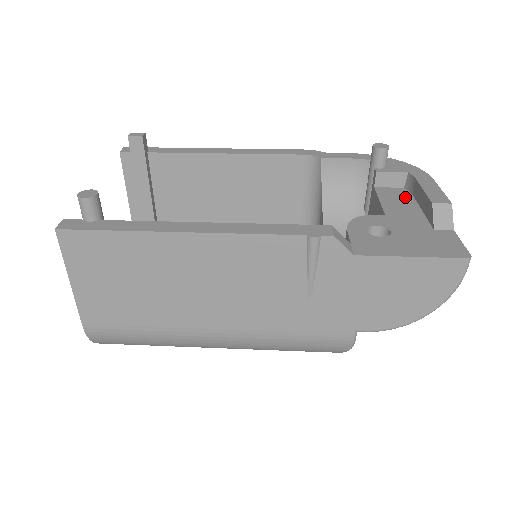
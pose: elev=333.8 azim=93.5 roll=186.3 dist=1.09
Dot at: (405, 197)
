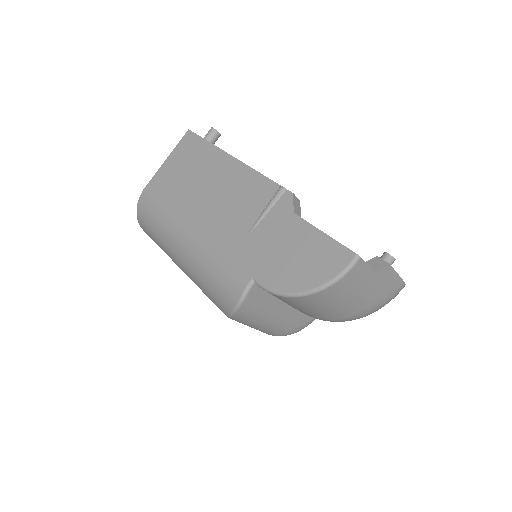
Dot at: occluded
